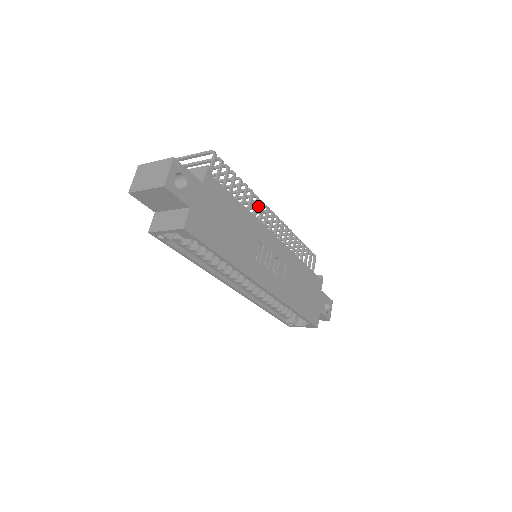
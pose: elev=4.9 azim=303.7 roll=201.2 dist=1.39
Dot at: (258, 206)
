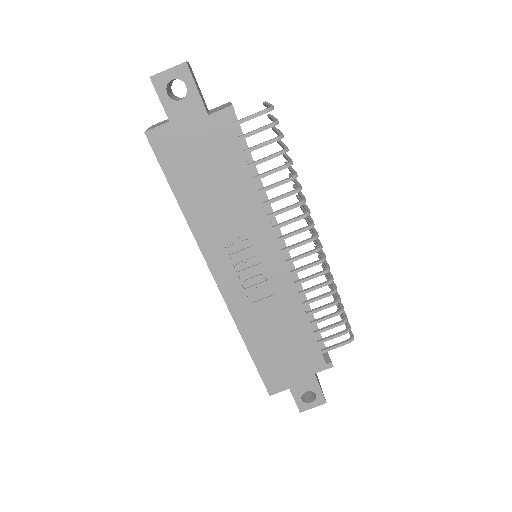
Dot at: (310, 218)
